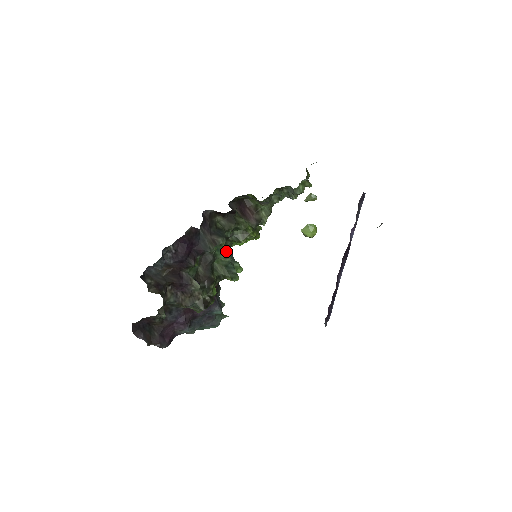
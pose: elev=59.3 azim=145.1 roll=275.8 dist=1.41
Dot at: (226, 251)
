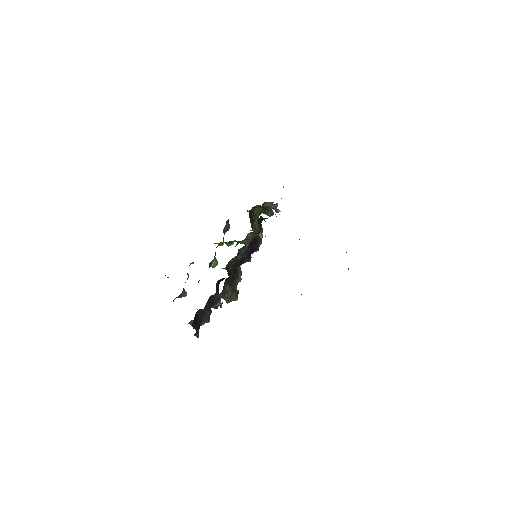
Dot at: occluded
